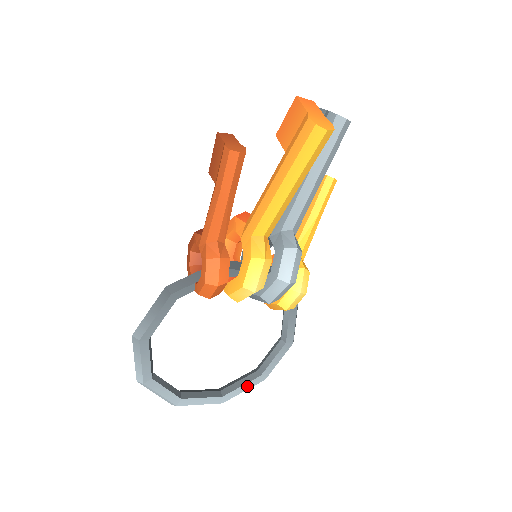
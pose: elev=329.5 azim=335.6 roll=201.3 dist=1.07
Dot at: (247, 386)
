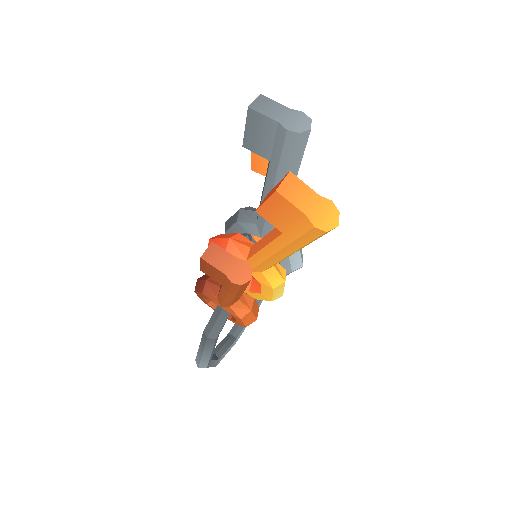
Dot at: occluded
